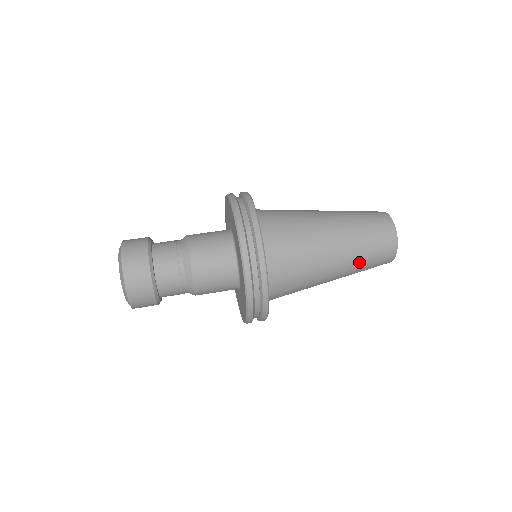
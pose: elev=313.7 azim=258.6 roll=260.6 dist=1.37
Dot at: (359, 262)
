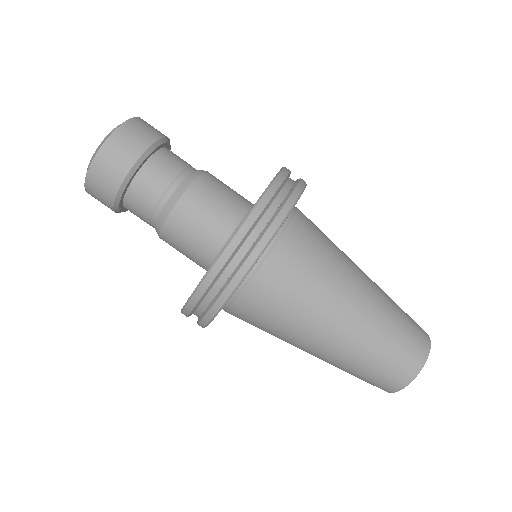
Dot at: occluded
